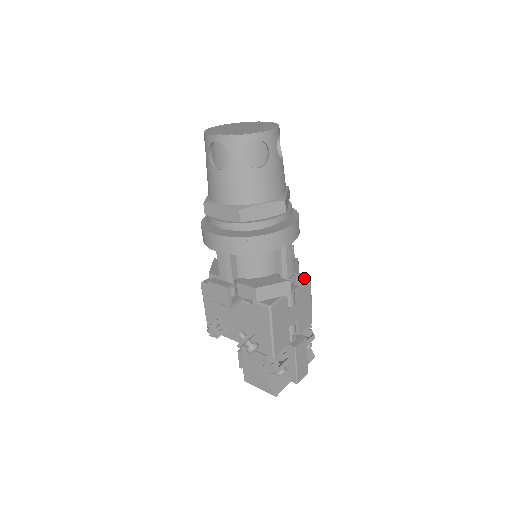
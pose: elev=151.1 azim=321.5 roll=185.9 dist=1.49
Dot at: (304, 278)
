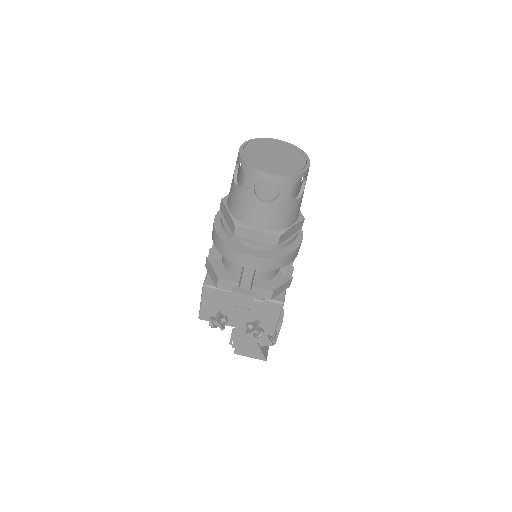
Dot at: occluded
